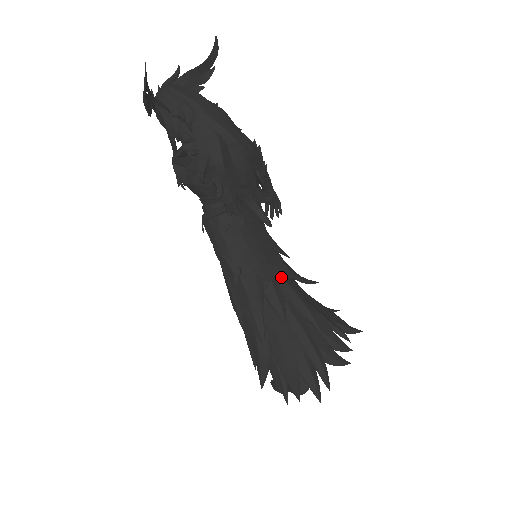
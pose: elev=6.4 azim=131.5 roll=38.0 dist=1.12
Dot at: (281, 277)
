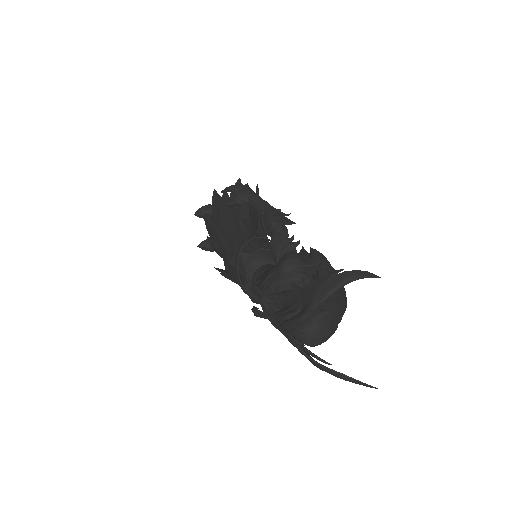
Dot at: occluded
